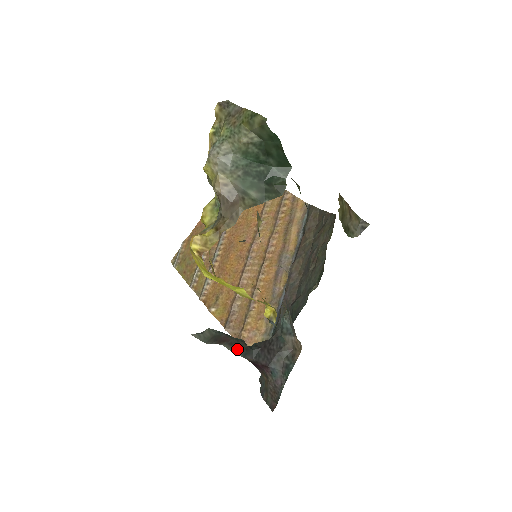
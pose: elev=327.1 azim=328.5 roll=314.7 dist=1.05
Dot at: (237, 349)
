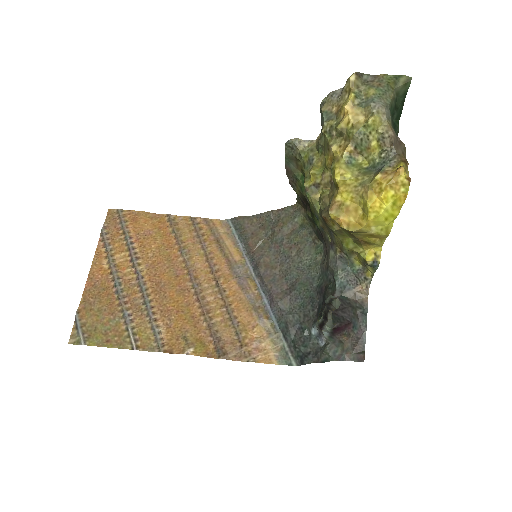
Dot at: occluded
